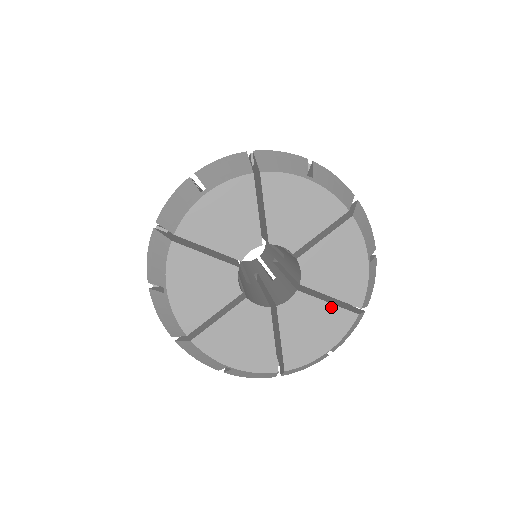
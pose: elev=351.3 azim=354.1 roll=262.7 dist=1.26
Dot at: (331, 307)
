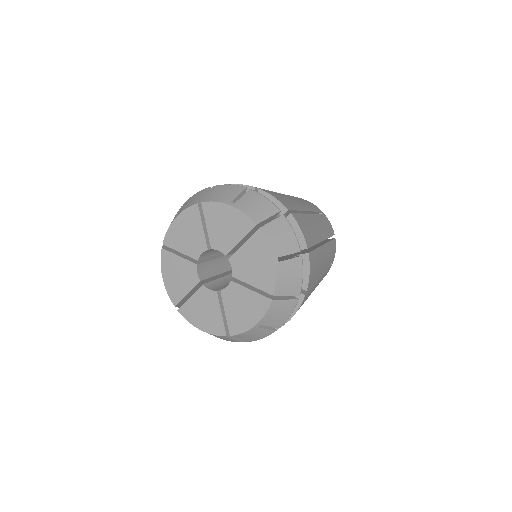
Dot at: (221, 317)
